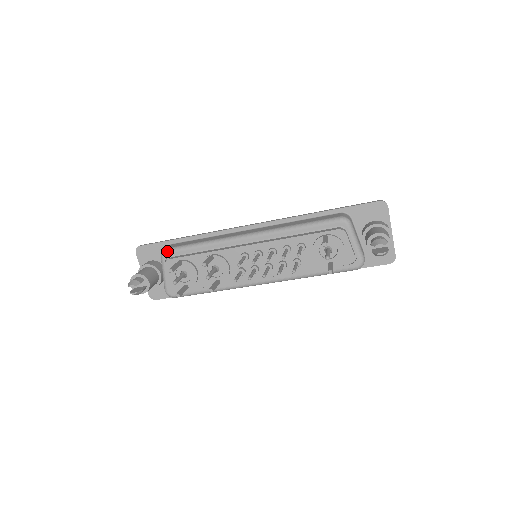
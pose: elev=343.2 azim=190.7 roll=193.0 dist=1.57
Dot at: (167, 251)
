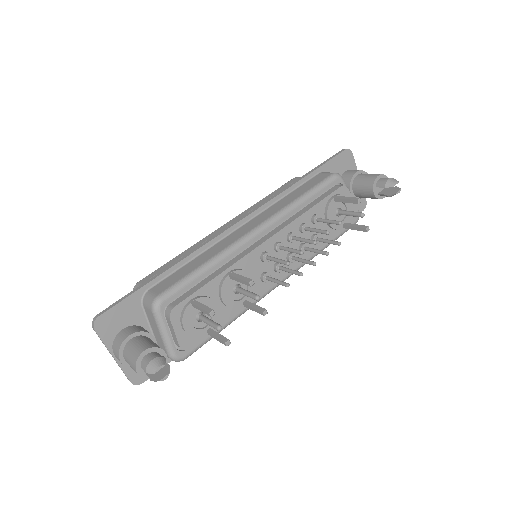
Dot at: (163, 298)
